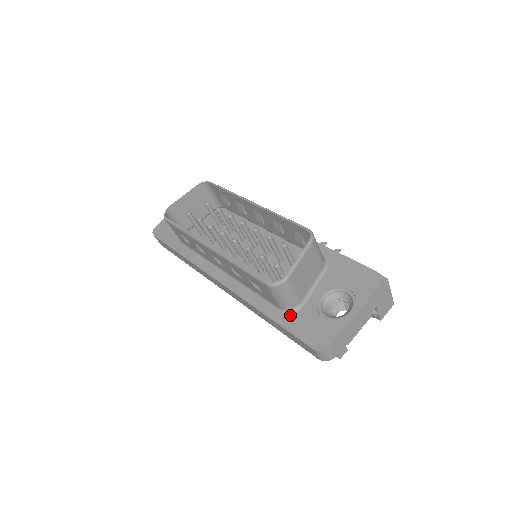
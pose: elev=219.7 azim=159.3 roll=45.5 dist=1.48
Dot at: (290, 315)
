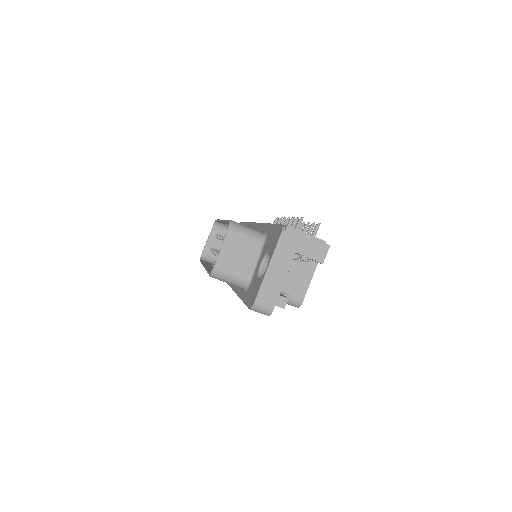
Dot at: (247, 290)
